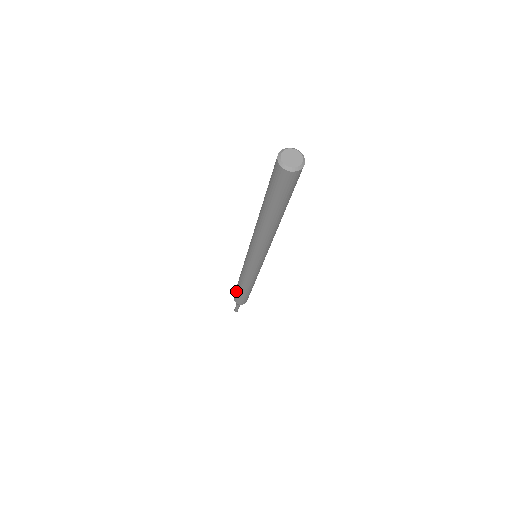
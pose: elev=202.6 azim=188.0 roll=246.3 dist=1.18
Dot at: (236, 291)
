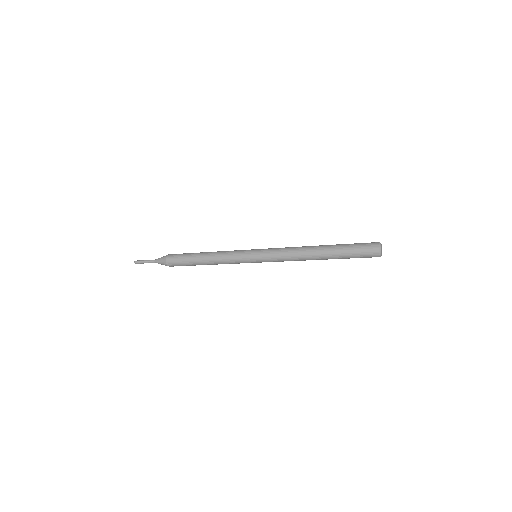
Dot at: (186, 256)
